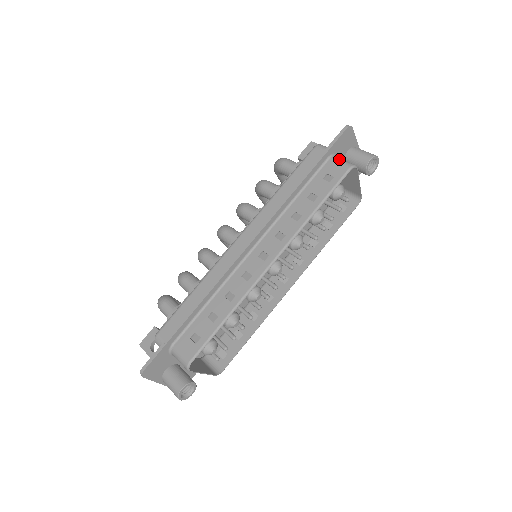
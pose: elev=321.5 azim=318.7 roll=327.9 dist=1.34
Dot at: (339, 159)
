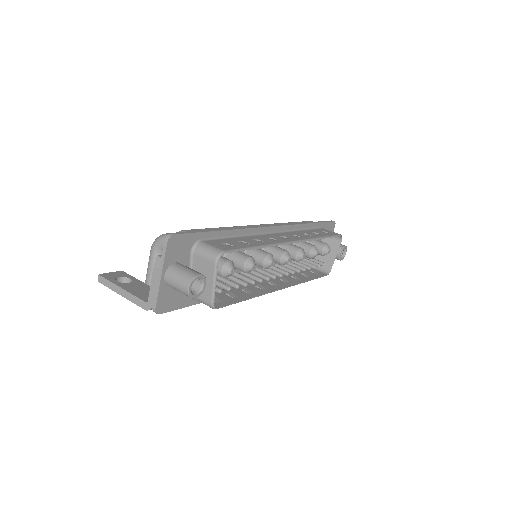
Dot at: occluded
